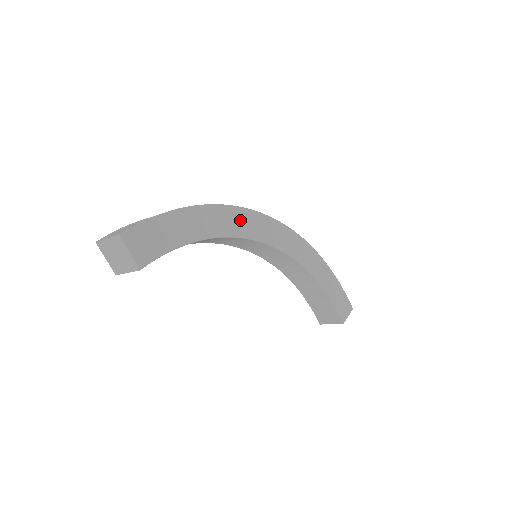
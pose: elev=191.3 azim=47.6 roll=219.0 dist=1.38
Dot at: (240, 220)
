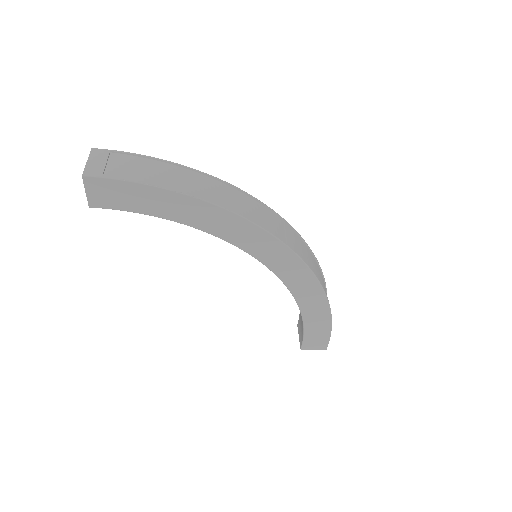
Dot at: (244, 233)
